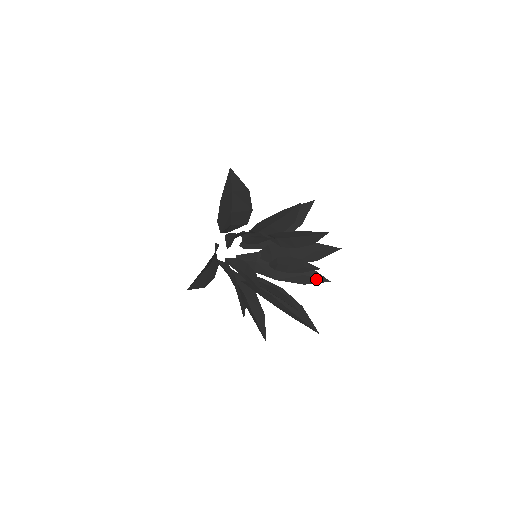
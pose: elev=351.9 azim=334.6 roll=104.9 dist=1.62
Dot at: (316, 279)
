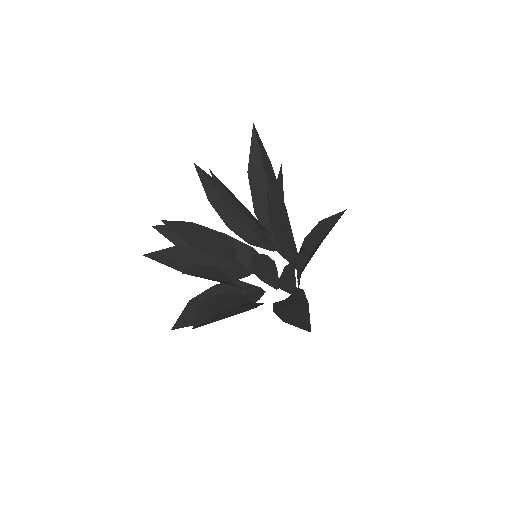
Dot at: (303, 324)
